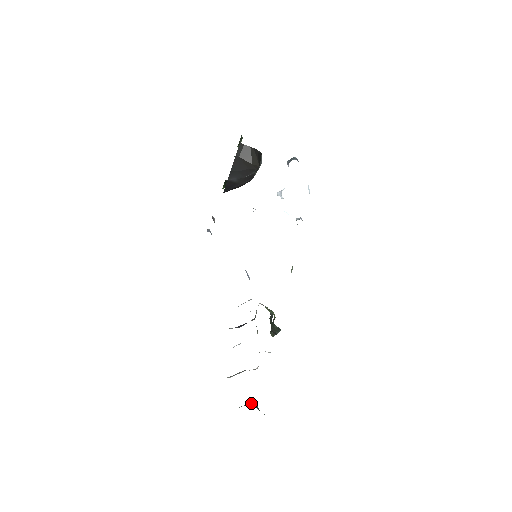
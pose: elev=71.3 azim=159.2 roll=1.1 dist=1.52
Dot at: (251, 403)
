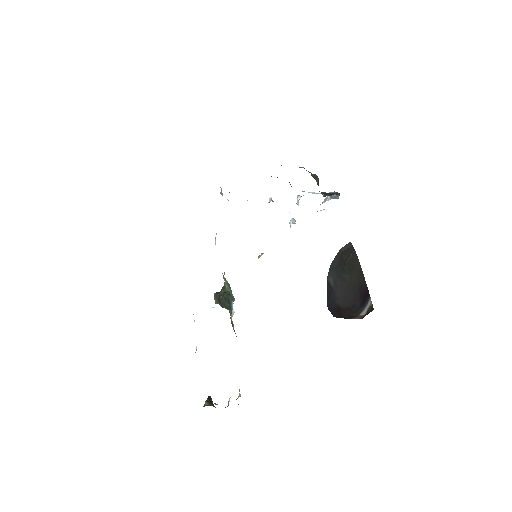
Dot at: (210, 398)
